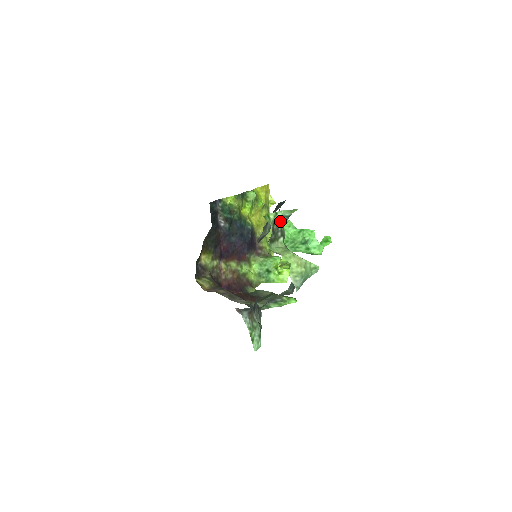
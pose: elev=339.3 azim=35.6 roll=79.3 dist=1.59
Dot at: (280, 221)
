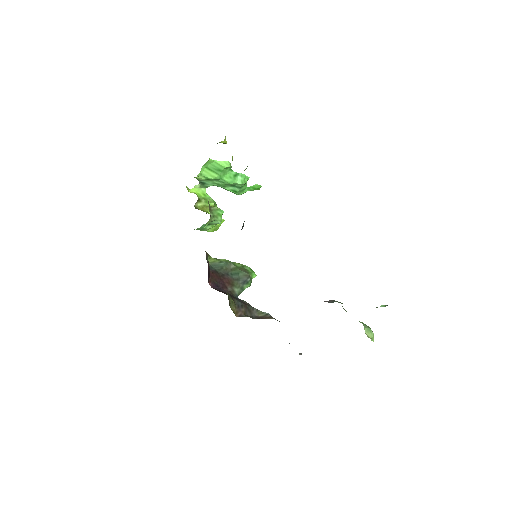
Dot at: occluded
